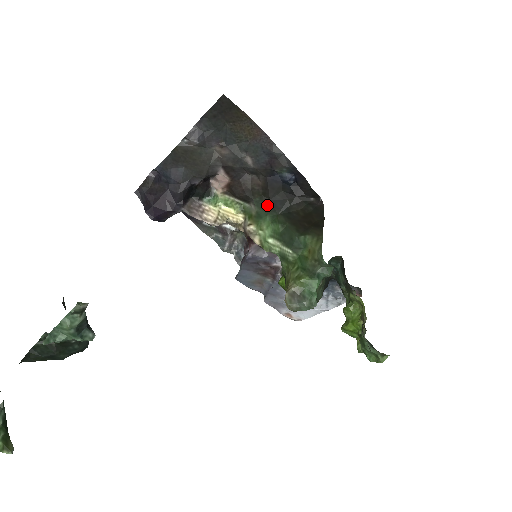
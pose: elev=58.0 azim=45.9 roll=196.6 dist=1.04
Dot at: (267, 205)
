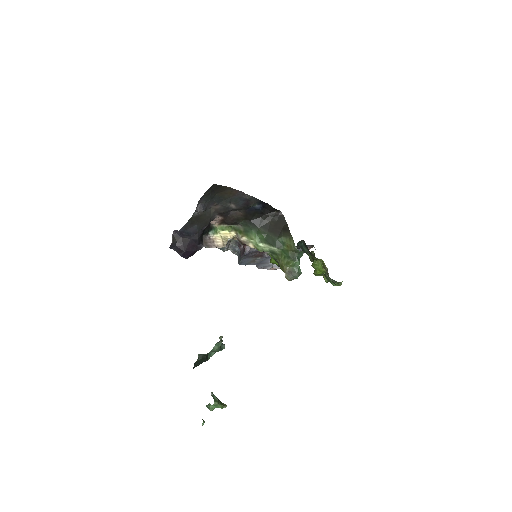
Dot at: (250, 224)
